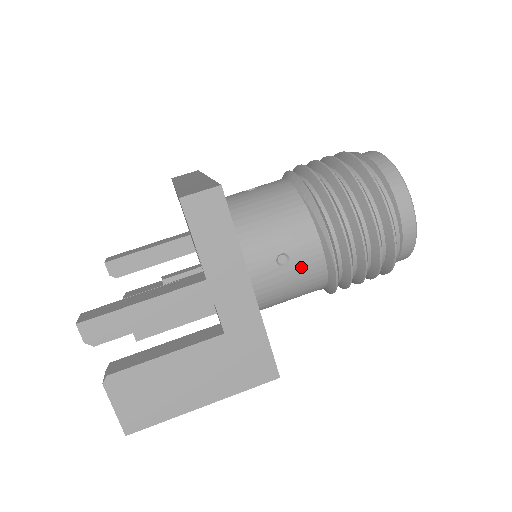
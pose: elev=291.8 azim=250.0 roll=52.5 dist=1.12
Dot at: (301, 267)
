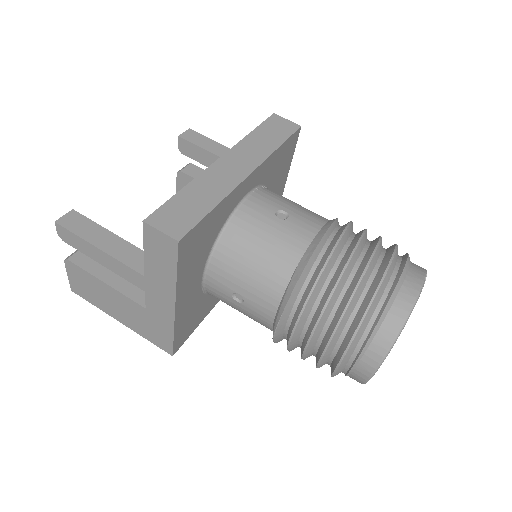
Dot at: (250, 313)
